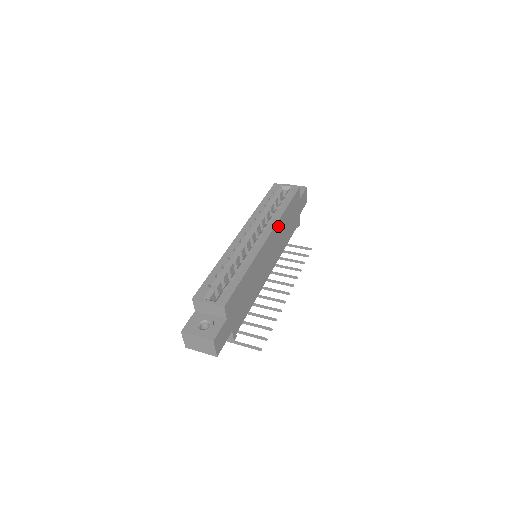
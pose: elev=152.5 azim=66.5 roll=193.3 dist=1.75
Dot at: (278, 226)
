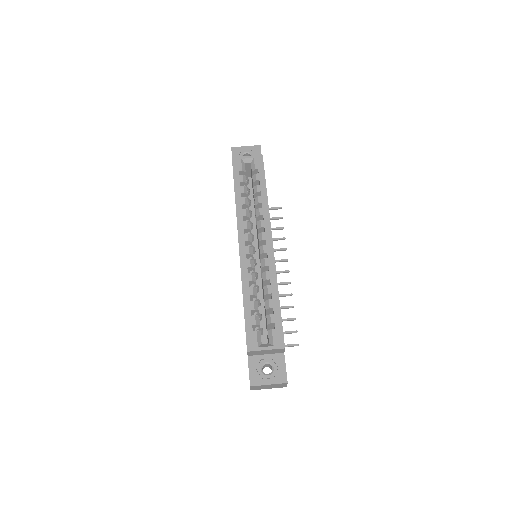
Dot at: occluded
